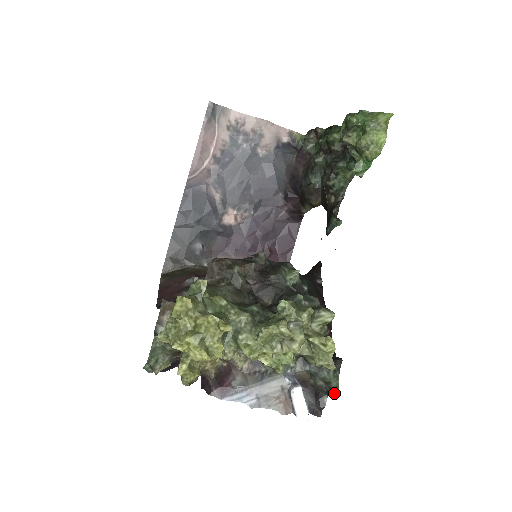
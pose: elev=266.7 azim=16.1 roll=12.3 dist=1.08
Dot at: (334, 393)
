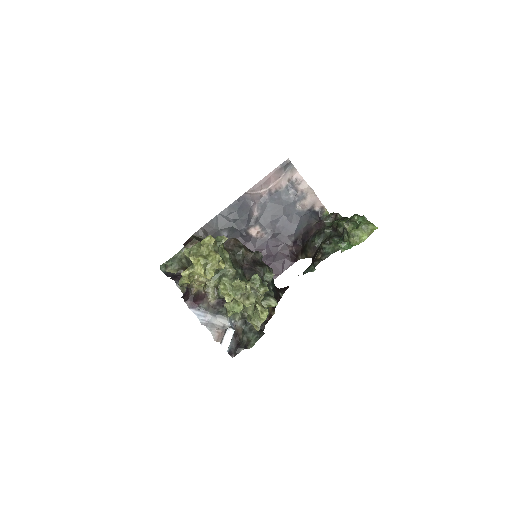
Dot at: (249, 347)
